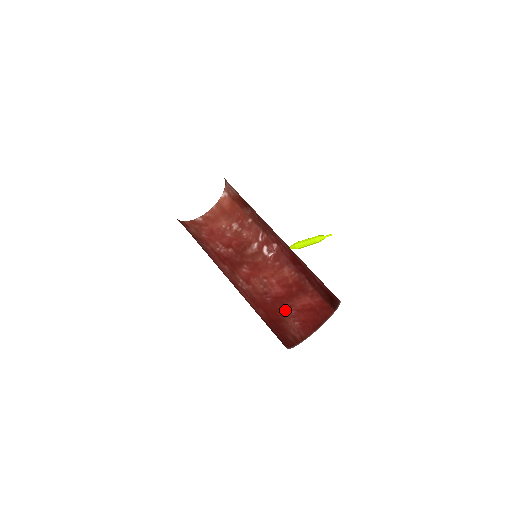
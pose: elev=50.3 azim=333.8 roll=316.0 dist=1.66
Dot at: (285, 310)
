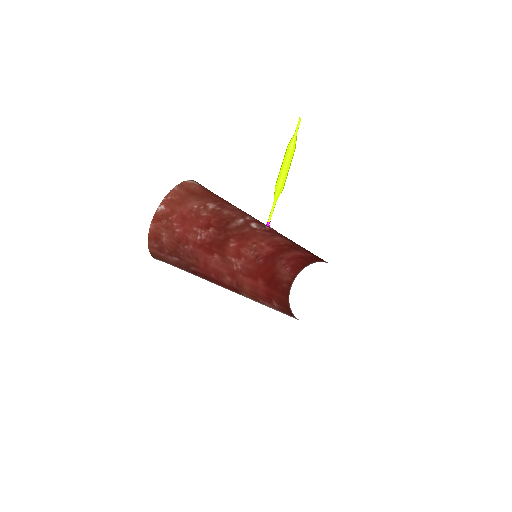
Dot at: (277, 263)
